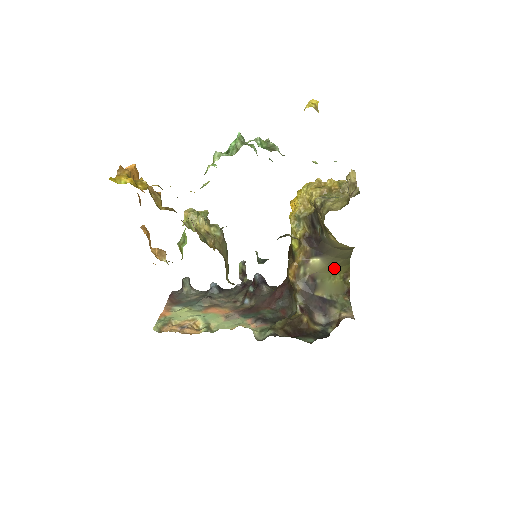
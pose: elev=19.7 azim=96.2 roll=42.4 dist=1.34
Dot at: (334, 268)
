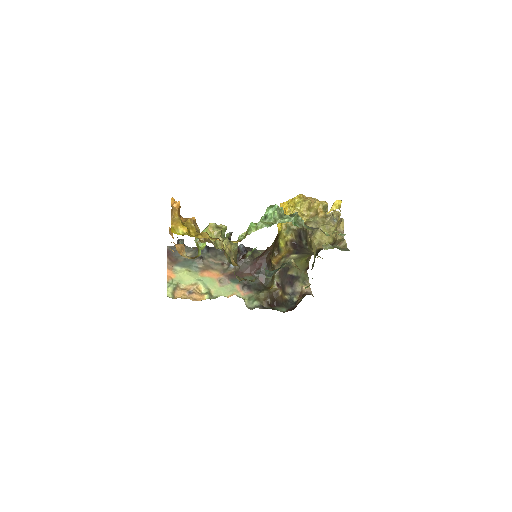
Dot at: (304, 256)
